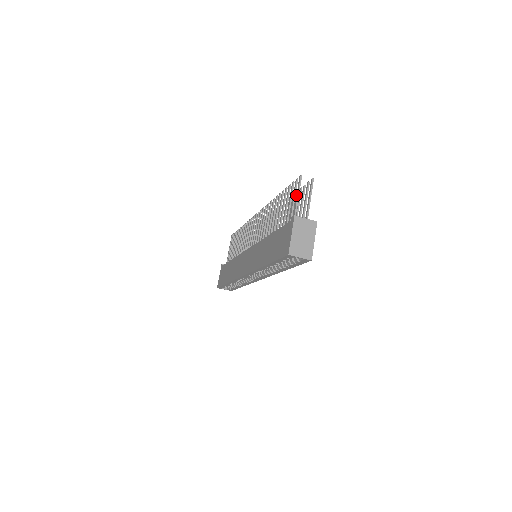
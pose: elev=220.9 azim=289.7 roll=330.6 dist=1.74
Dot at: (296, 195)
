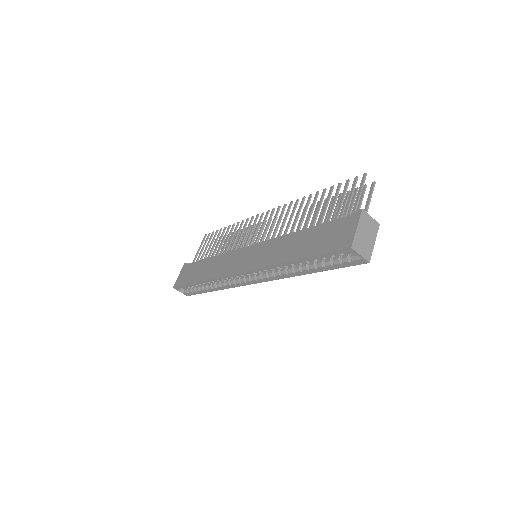
Dot at: (358, 191)
